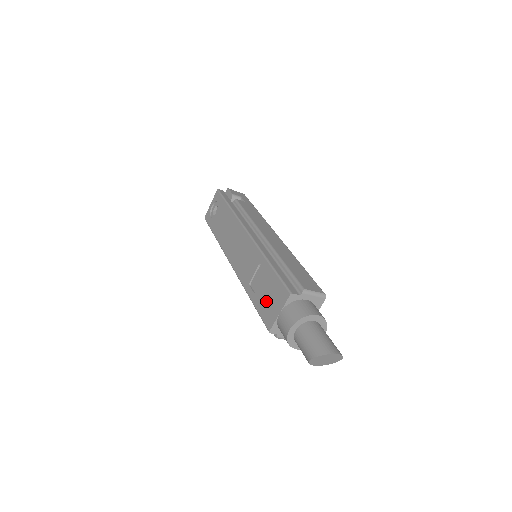
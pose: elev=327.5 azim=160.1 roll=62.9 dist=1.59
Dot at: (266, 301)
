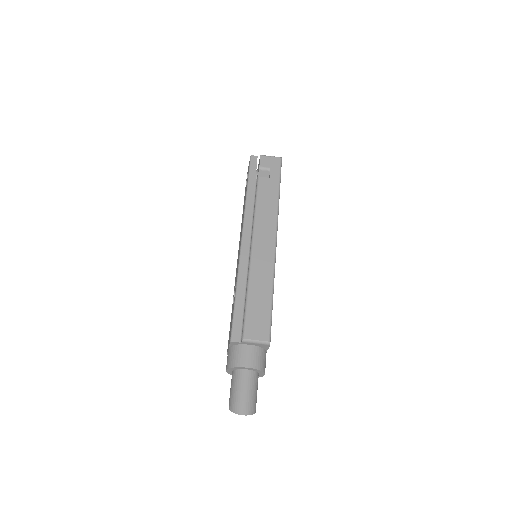
Dot at: (230, 326)
